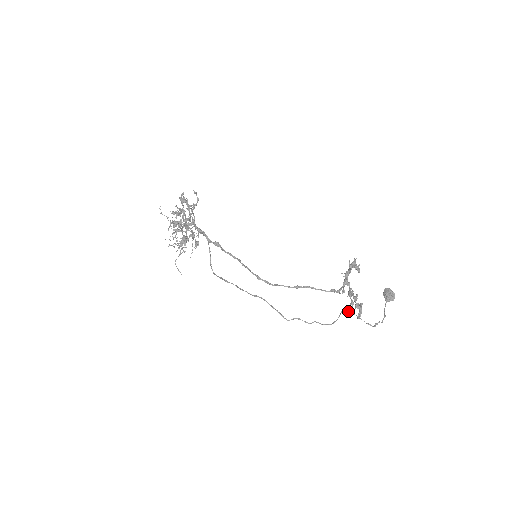
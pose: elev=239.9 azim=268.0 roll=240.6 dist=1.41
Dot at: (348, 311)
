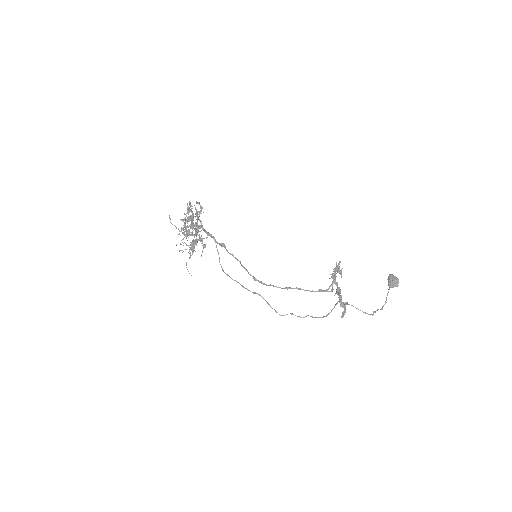
Dot at: occluded
